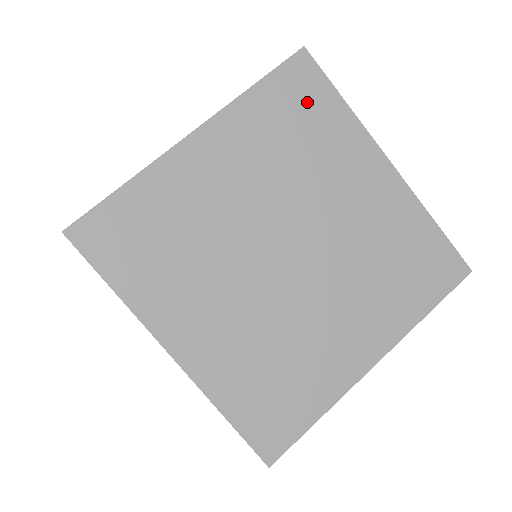
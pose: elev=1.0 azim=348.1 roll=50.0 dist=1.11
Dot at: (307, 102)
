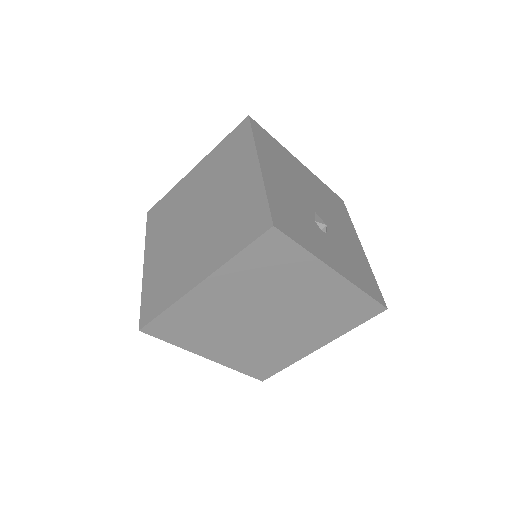
Dot at: (160, 210)
